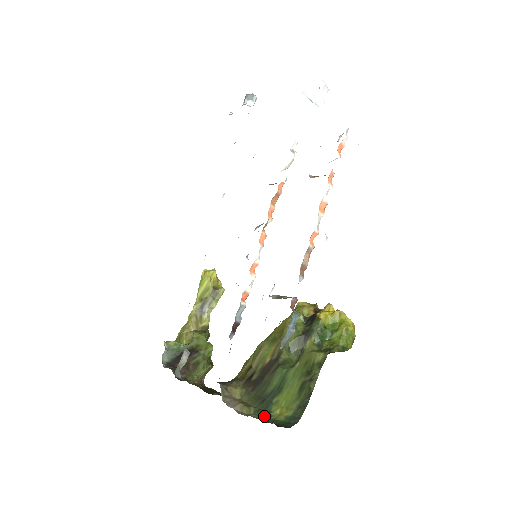
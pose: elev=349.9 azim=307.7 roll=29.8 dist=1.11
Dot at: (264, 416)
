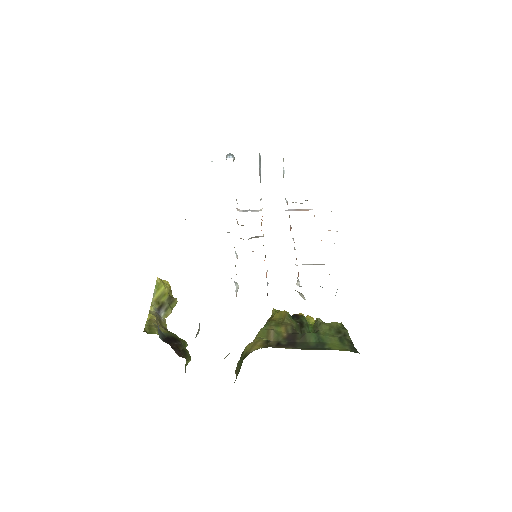
Dot at: occluded
